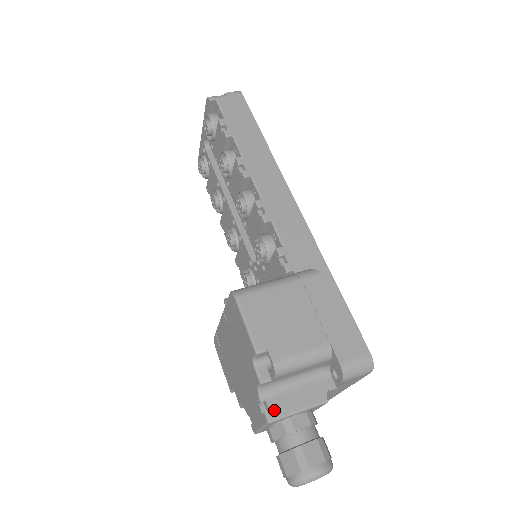
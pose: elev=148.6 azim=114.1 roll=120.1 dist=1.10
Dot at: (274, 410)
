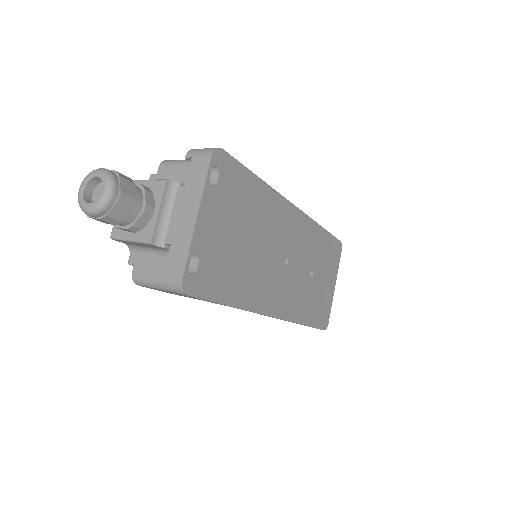
Dot at: occluded
